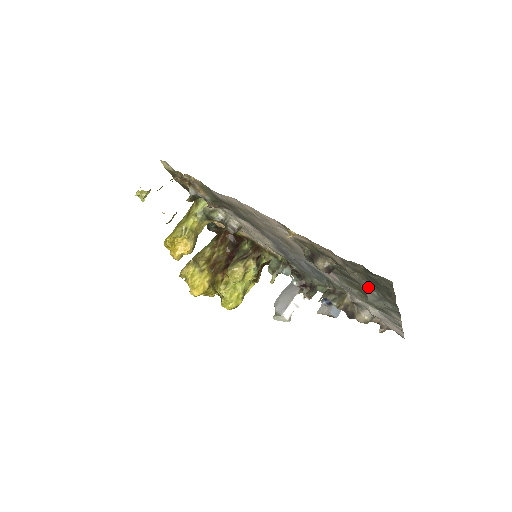
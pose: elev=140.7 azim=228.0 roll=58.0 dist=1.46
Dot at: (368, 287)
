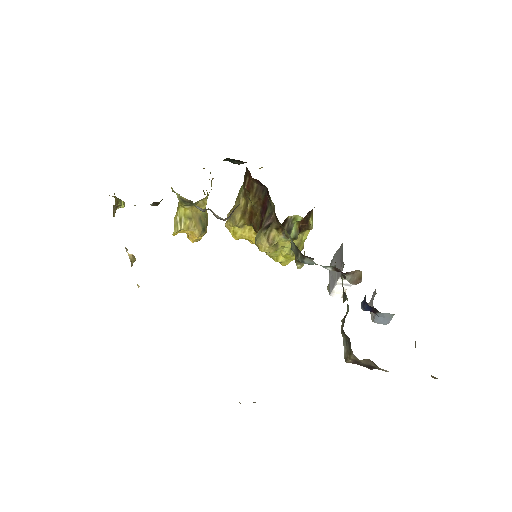
Dot at: occluded
